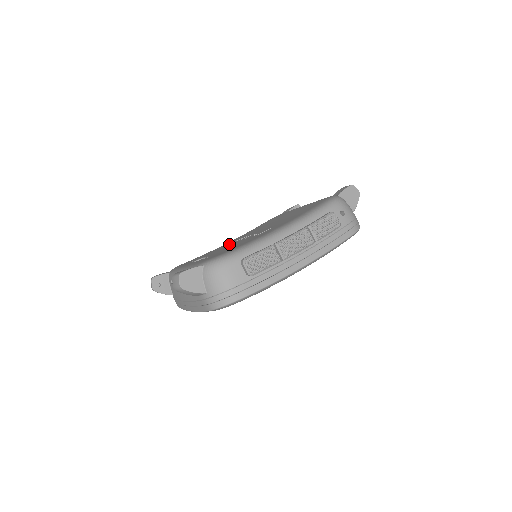
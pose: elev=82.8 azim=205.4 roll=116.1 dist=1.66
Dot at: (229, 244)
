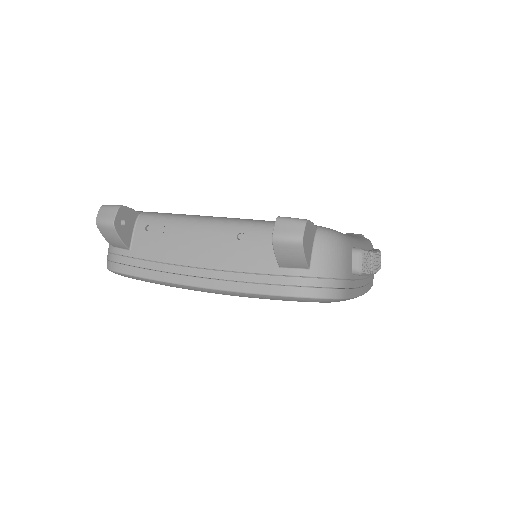
Dot at: occluded
